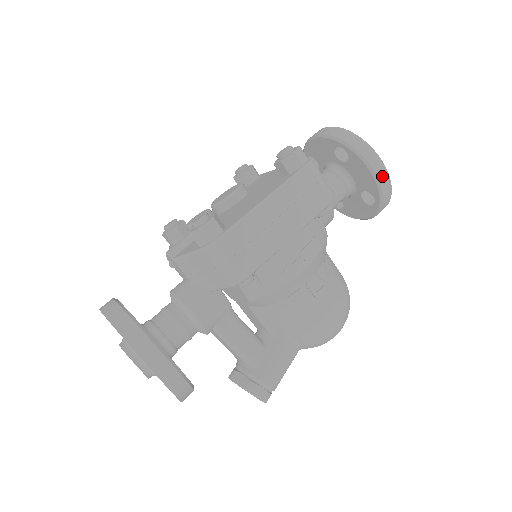
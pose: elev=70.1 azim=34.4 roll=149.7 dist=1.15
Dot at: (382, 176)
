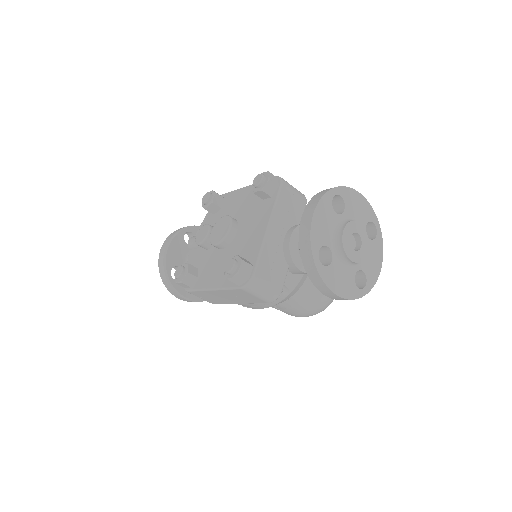
Dot at: (337, 298)
